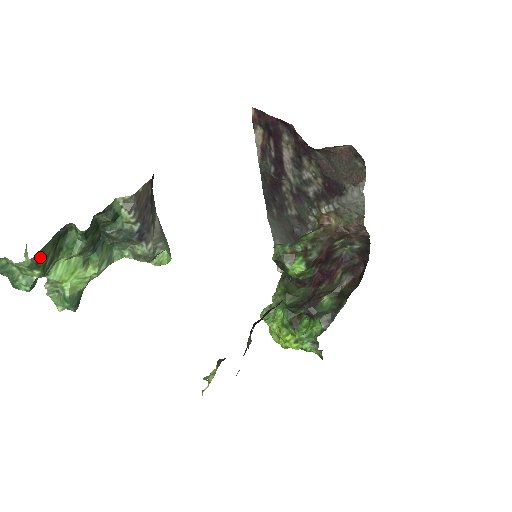
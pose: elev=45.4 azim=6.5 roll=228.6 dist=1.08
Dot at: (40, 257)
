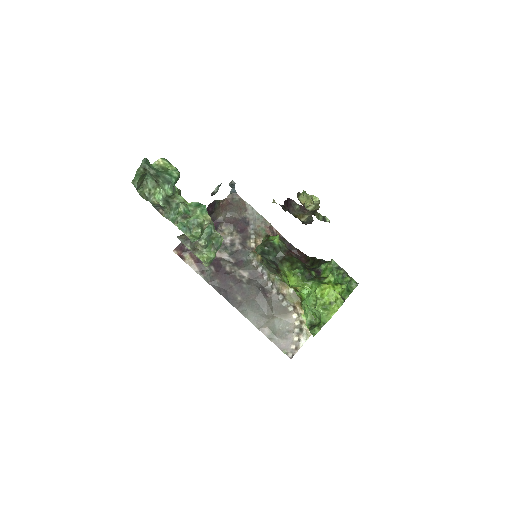
Dot at: occluded
